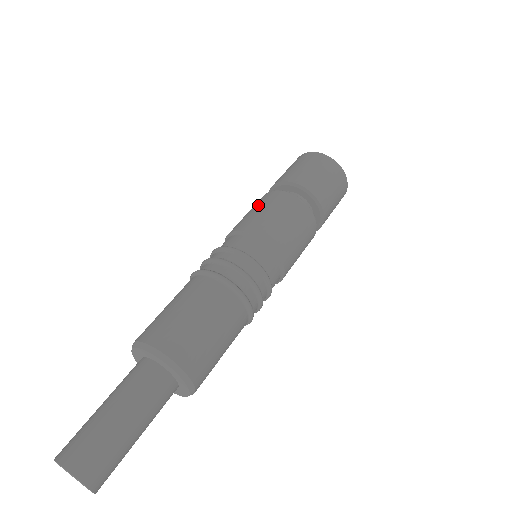
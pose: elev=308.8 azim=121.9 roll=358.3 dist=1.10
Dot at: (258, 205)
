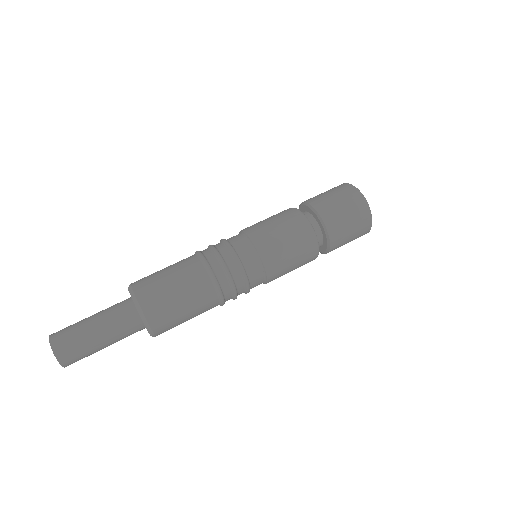
Dot at: occluded
